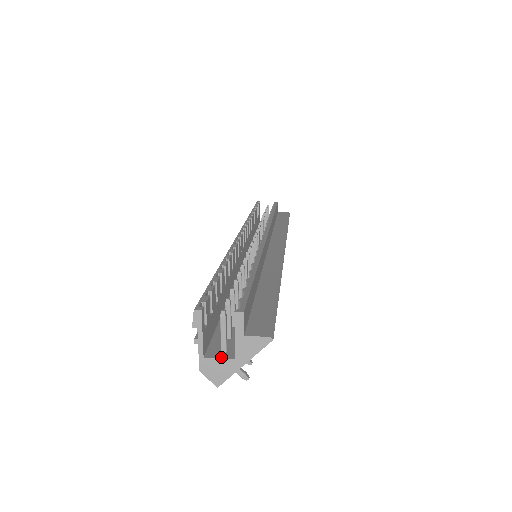
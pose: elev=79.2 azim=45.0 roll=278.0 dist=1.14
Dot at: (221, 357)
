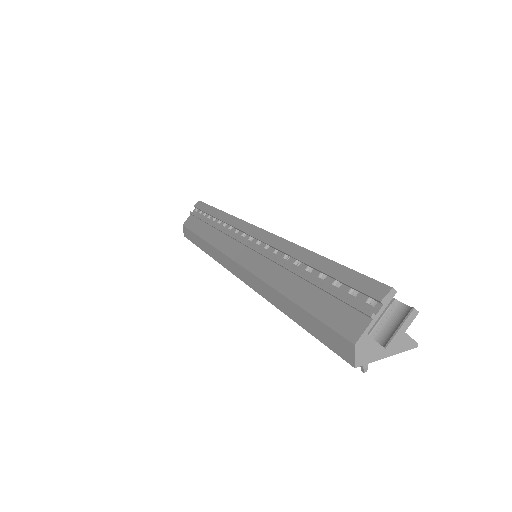
Dot at: occluded
